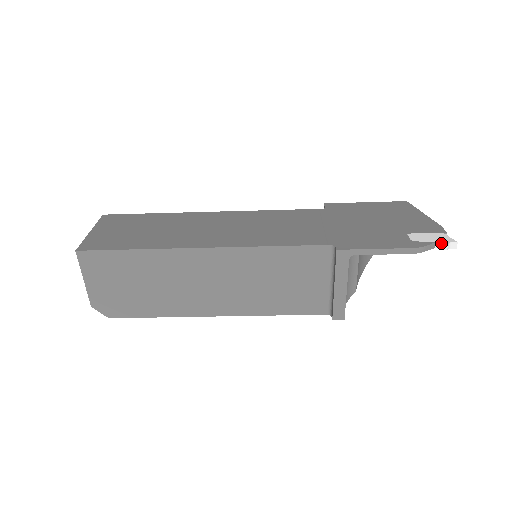
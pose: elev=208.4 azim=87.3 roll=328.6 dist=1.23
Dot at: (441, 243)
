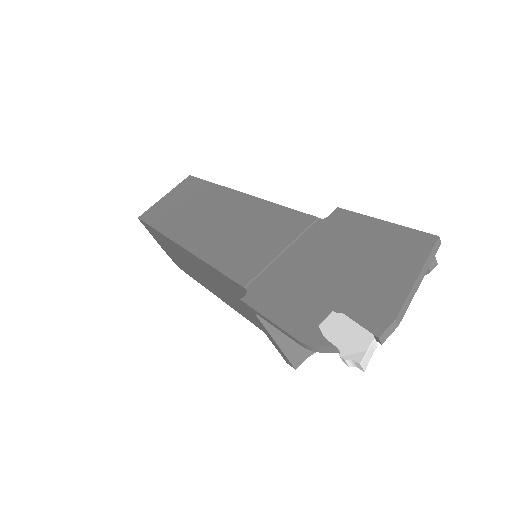
Dot at: occluded
